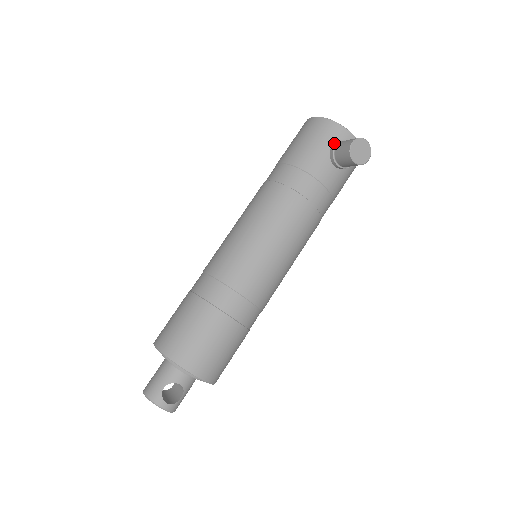
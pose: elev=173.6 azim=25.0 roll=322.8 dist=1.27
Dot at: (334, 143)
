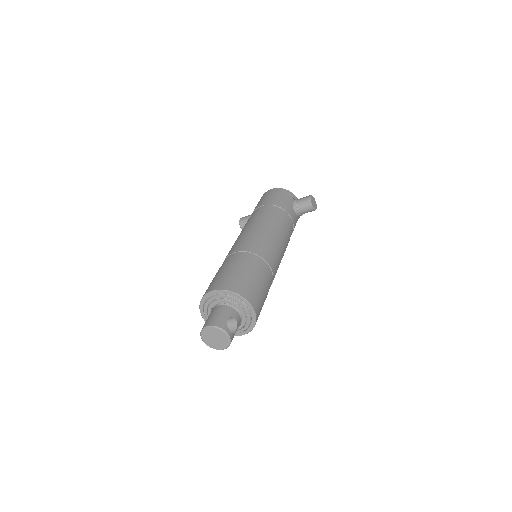
Dot at: (294, 199)
